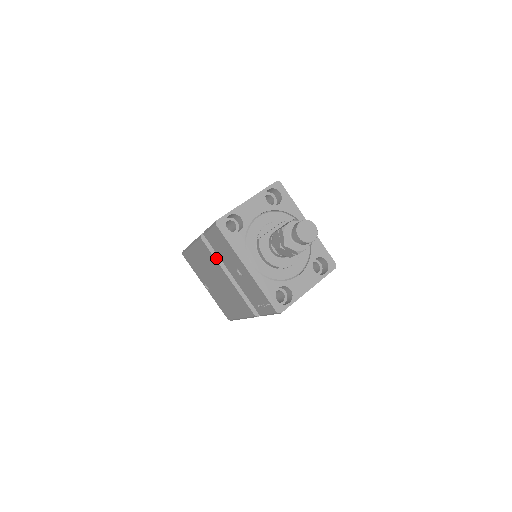
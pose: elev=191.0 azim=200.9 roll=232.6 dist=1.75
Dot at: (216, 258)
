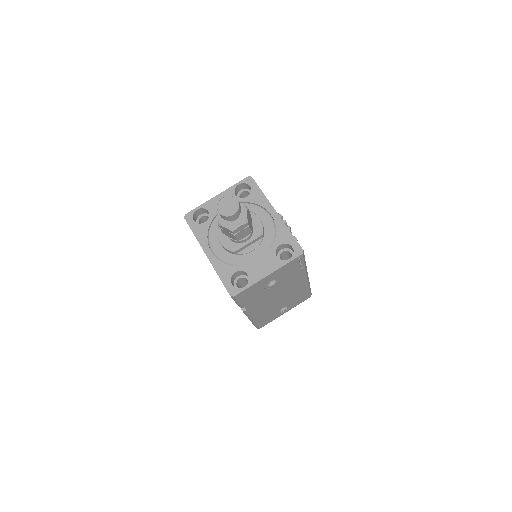
Dot at: occluded
